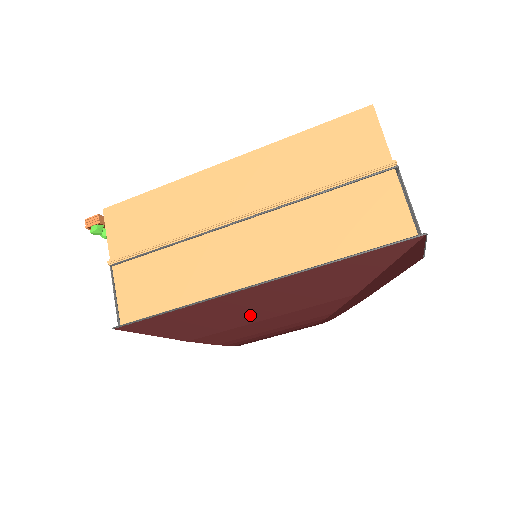
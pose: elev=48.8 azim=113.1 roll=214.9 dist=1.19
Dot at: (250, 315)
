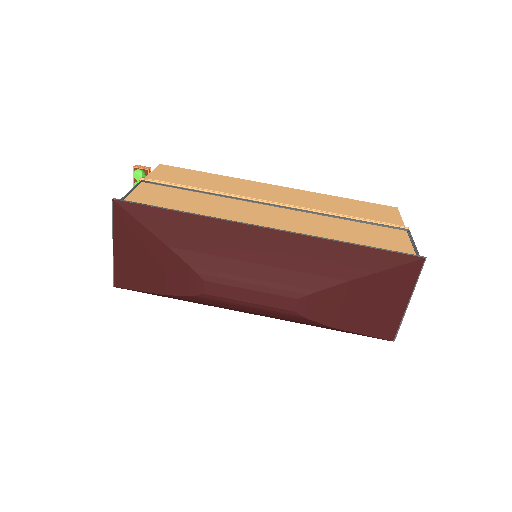
Dot at: (245, 252)
